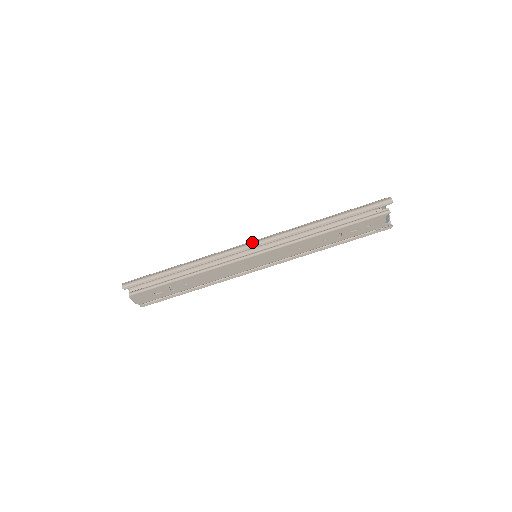
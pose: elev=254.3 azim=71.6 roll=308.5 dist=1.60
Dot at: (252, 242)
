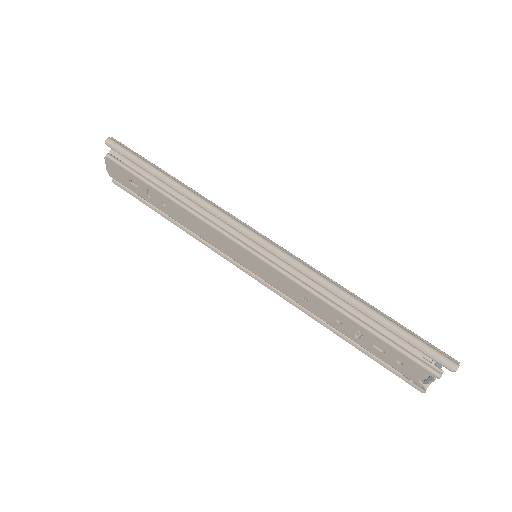
Dot at: (265, 237)
